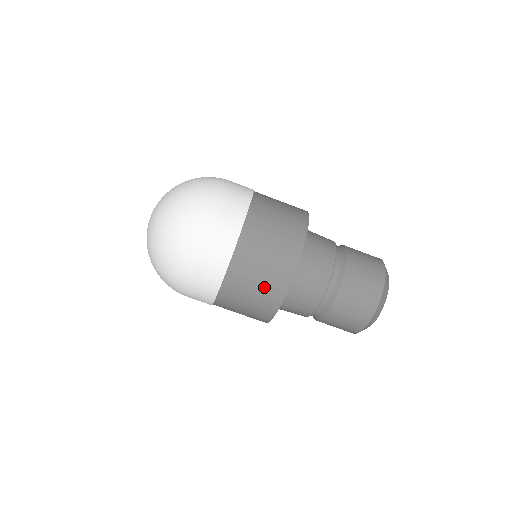
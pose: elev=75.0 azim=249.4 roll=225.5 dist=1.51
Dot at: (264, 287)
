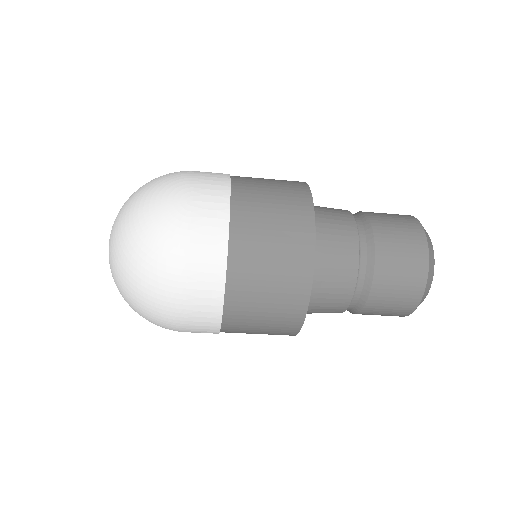
Dot at: (280, 291)
